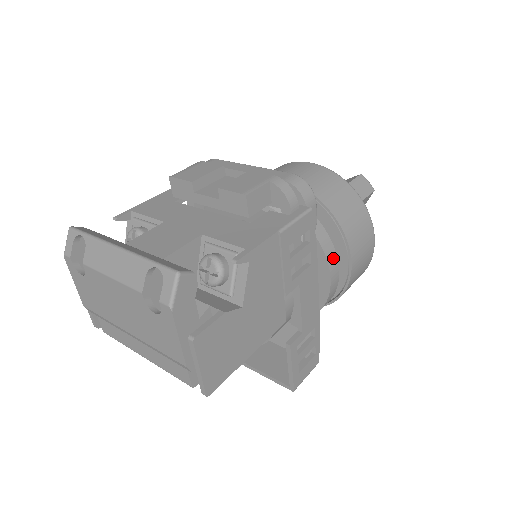
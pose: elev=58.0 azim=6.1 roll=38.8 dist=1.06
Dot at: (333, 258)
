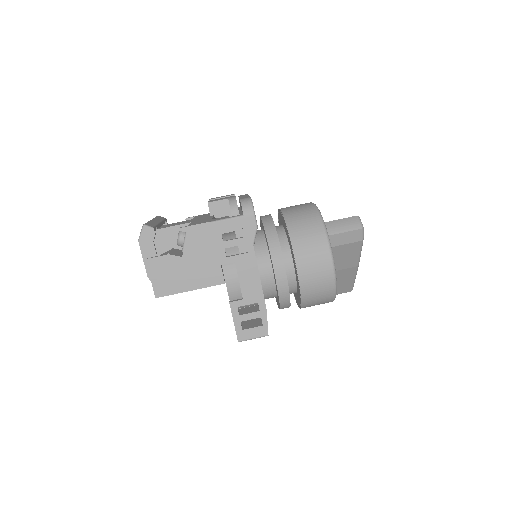
Dot at: (279, 258)
